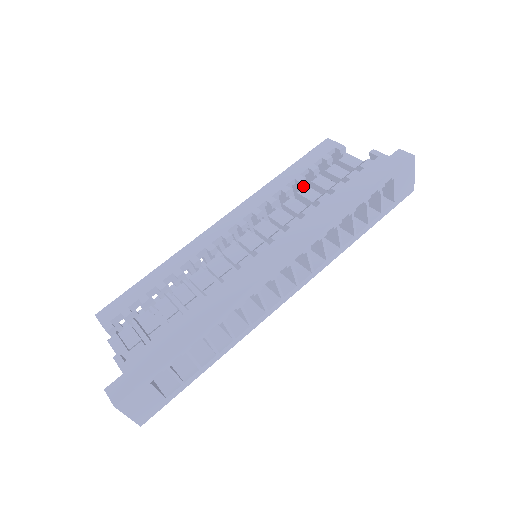
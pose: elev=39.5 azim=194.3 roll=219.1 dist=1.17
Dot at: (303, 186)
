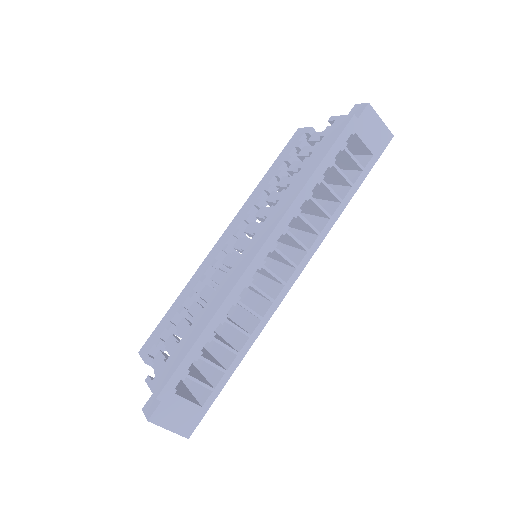
Dot at: occluded
